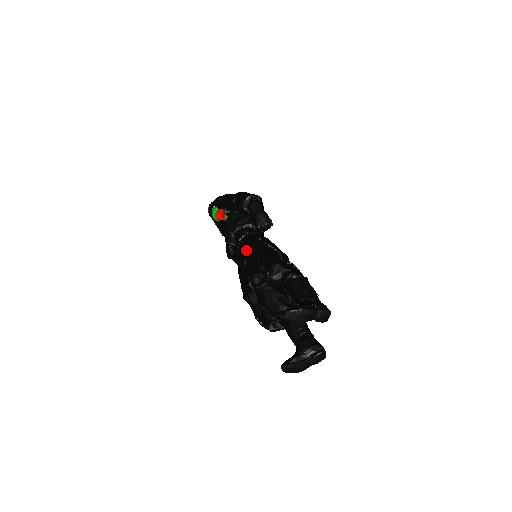
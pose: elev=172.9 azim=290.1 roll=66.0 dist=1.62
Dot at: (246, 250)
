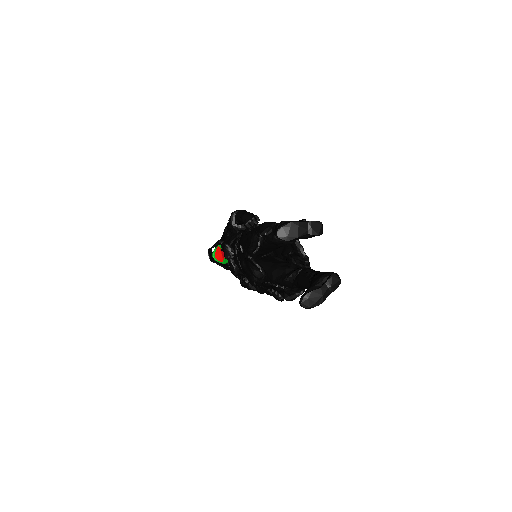
Dot at: (240, 242)
